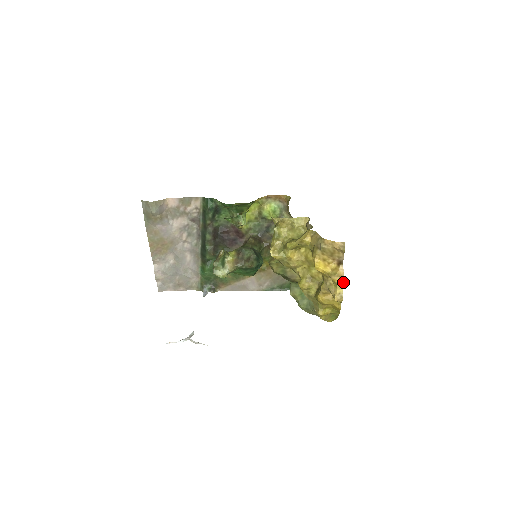
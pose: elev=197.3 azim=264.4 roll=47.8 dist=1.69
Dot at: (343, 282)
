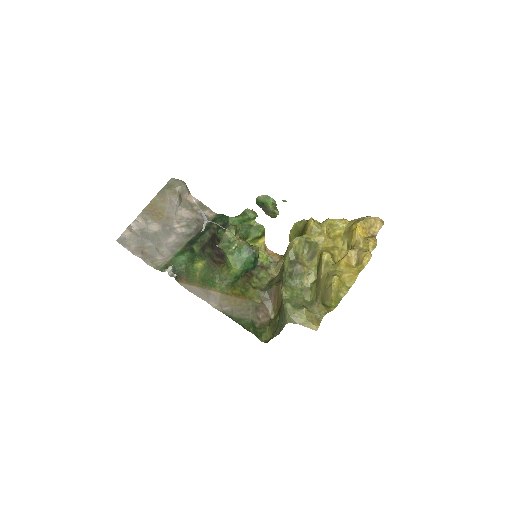
Dot at: (376, 244)
